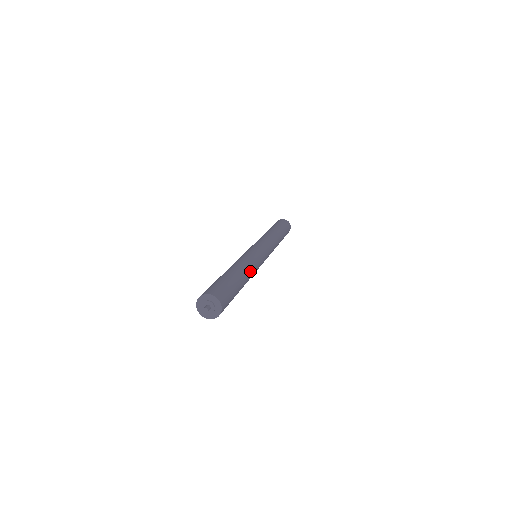
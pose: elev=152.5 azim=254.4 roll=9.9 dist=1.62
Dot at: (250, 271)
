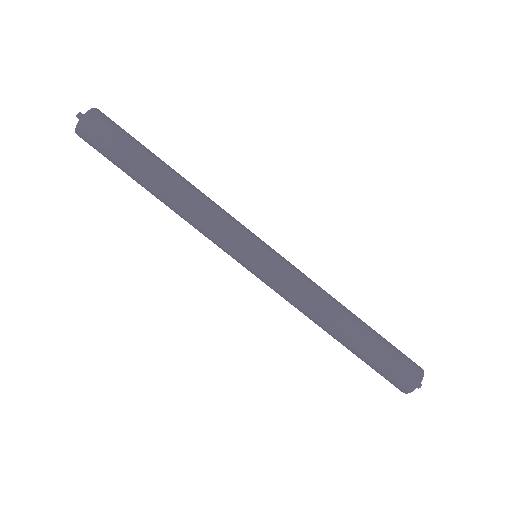
Dot at: (195, 192)
